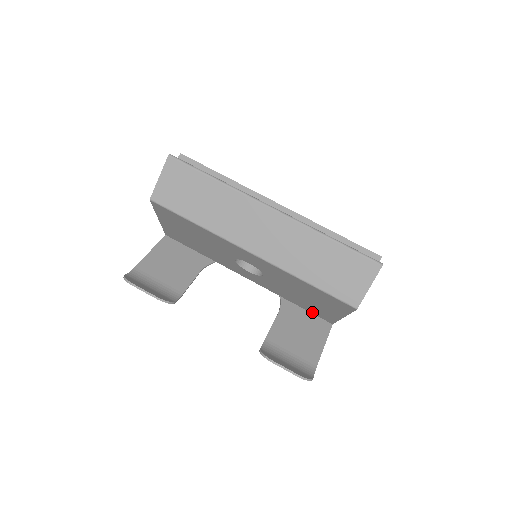
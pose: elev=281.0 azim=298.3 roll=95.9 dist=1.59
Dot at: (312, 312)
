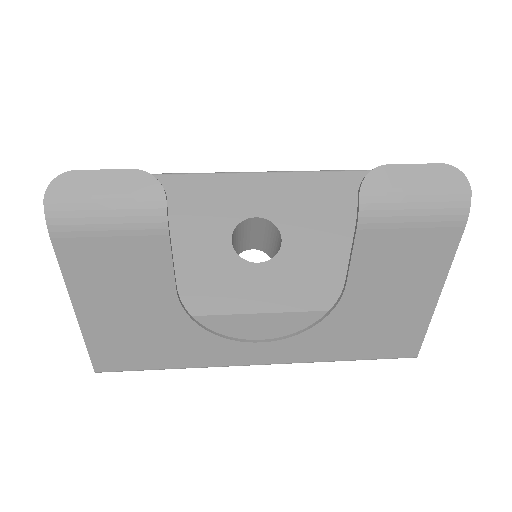
Dot at: occluded
